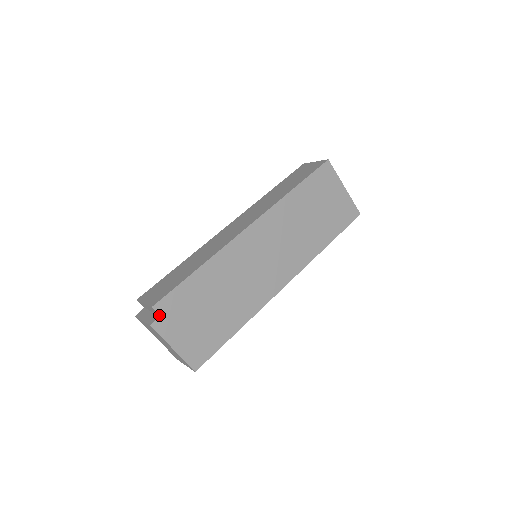
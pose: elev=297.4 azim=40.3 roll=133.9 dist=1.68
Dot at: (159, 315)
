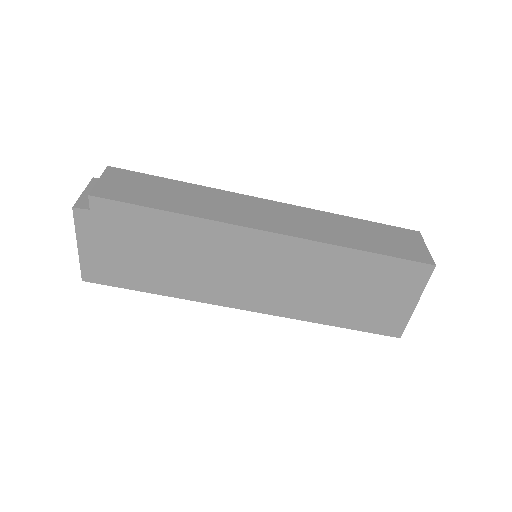
Dot at: (90, 208)
